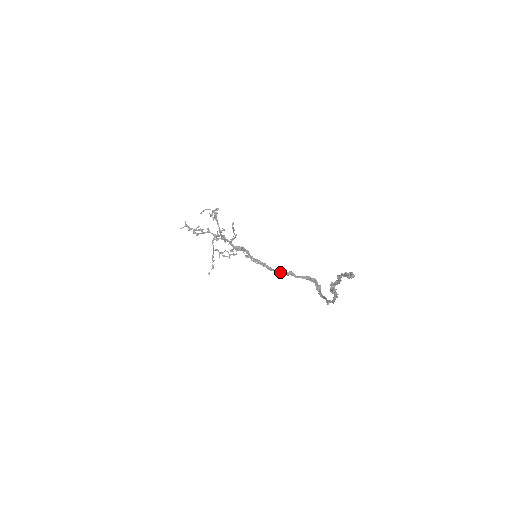
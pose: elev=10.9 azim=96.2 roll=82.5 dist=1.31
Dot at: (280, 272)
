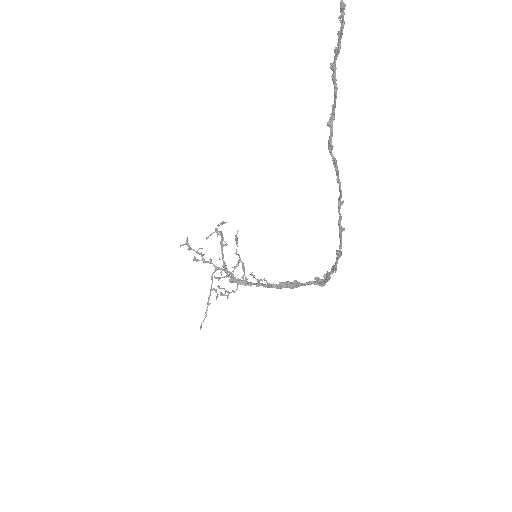
Dot at: (283, 286)
